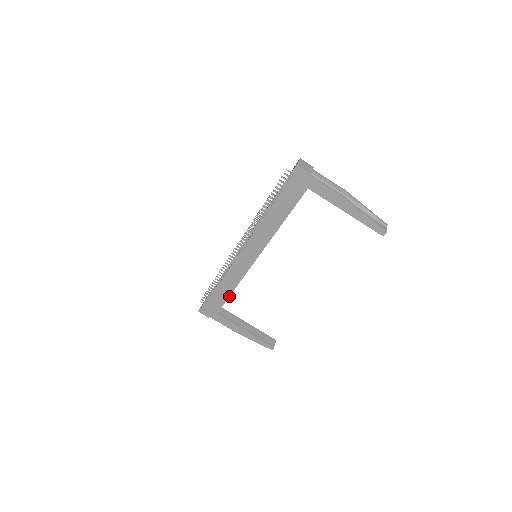
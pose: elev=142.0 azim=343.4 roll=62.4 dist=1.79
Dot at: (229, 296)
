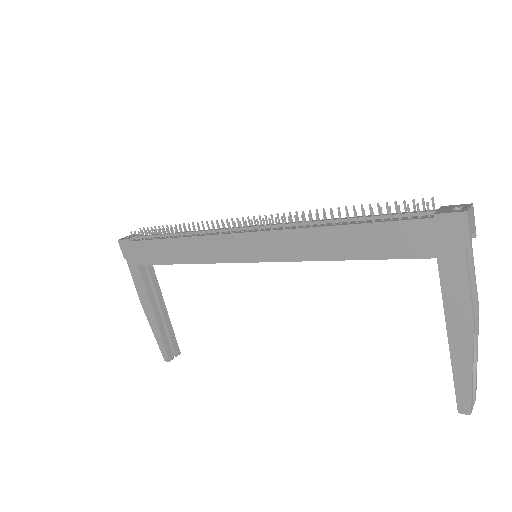
Dot at: (173, 263)
